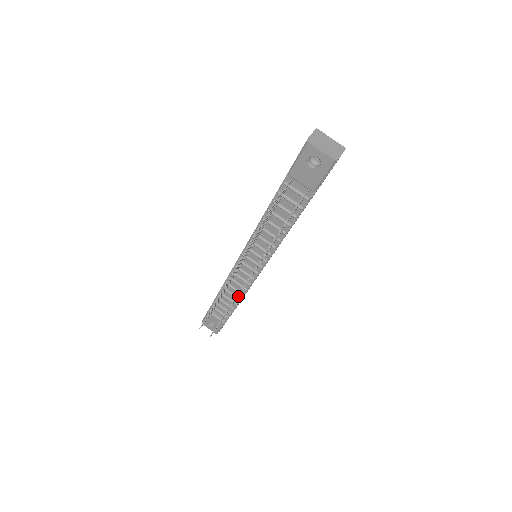
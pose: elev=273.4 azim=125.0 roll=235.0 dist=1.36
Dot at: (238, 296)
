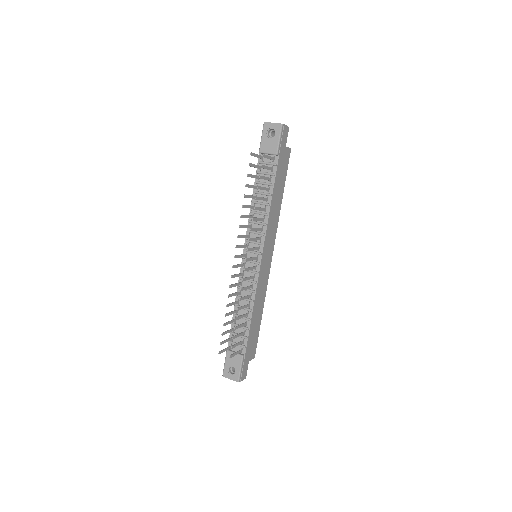
Dot at: (249, 308)
